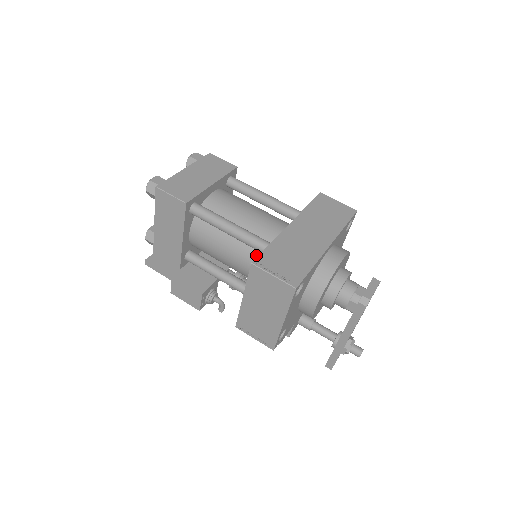
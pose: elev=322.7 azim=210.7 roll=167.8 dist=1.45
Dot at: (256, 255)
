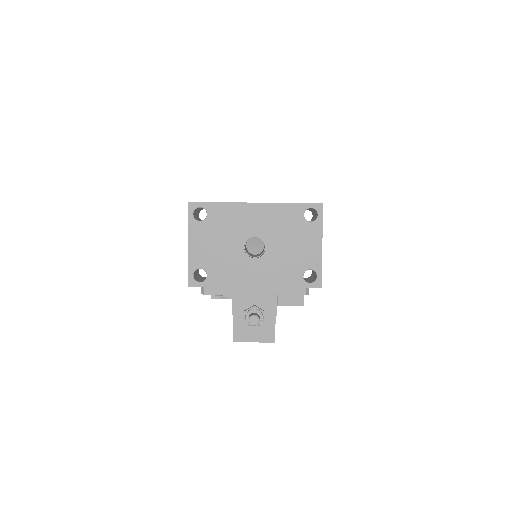
Dot at: occluded
